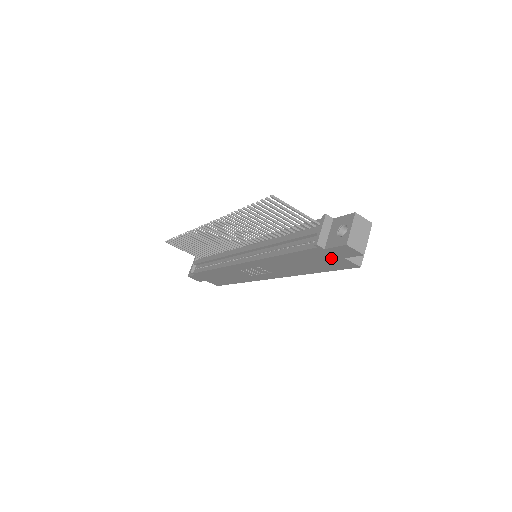
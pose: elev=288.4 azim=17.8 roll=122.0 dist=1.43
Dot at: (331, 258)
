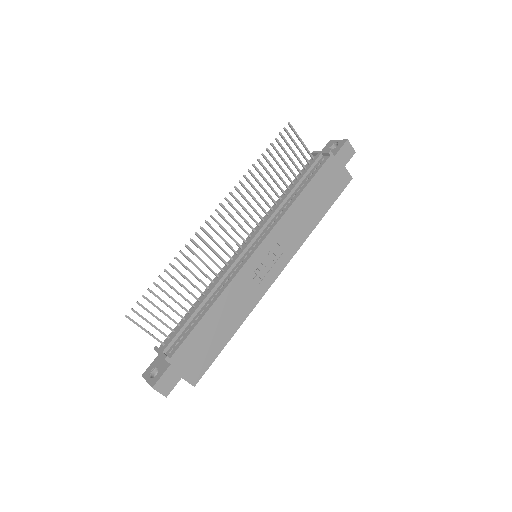
Dot at: (336, 173)
